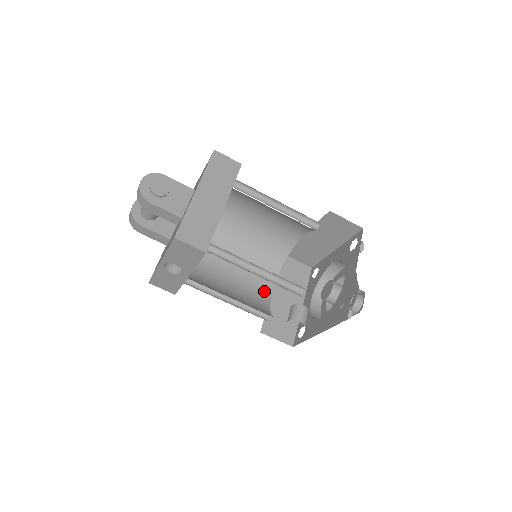
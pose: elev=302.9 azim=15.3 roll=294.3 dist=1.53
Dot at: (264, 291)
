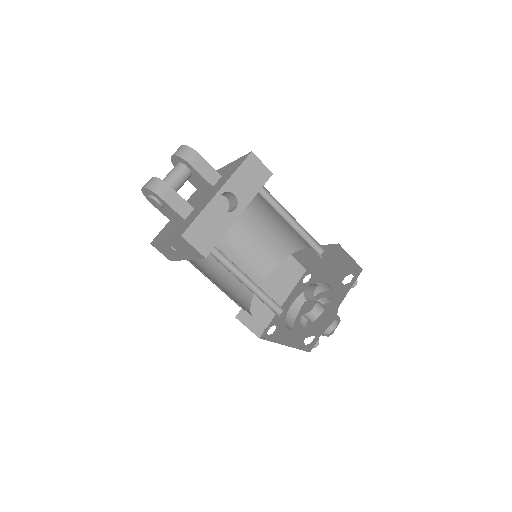
Dot at: occluded
